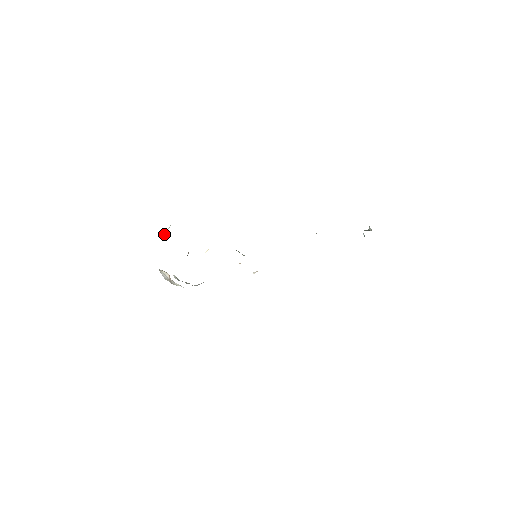
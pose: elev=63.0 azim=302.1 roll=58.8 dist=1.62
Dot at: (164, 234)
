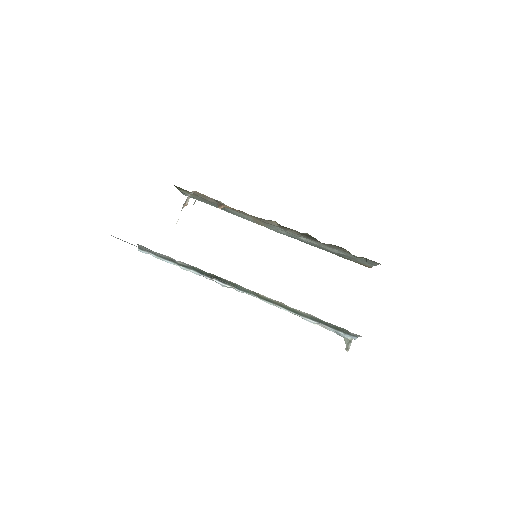
Dot at: (213, 204)
